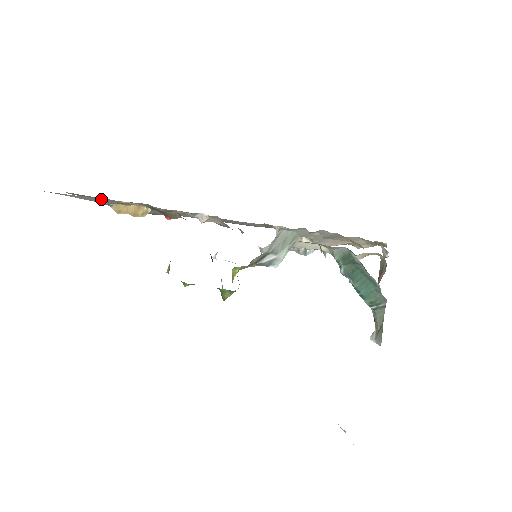
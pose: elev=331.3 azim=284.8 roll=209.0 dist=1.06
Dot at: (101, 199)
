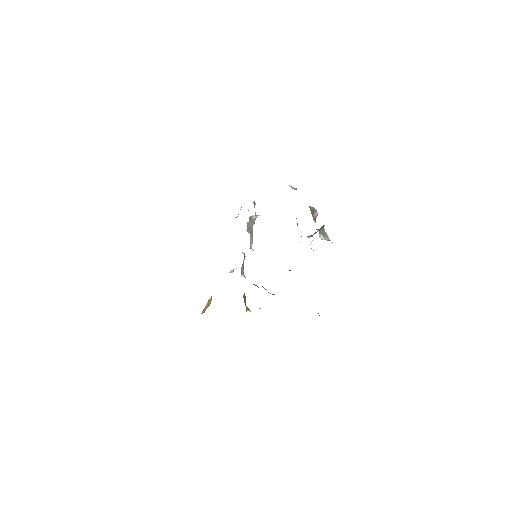
Dot at: occluded
